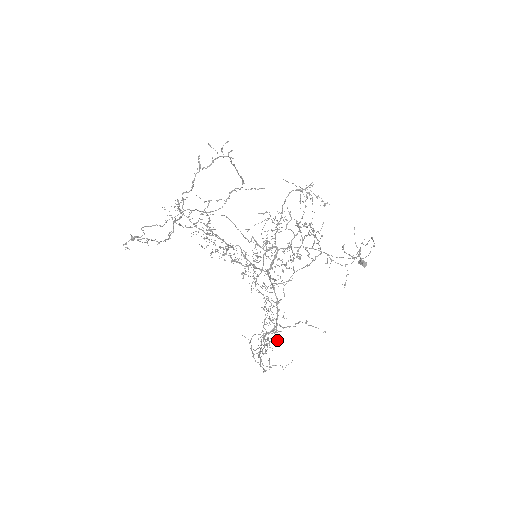
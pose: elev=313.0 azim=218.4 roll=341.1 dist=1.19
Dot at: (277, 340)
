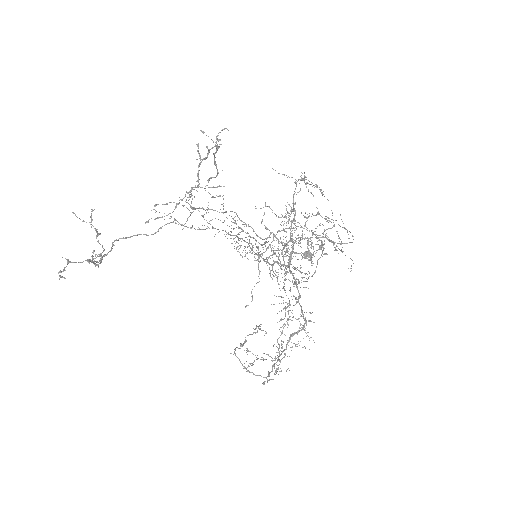
Dot at: (310, 337)
